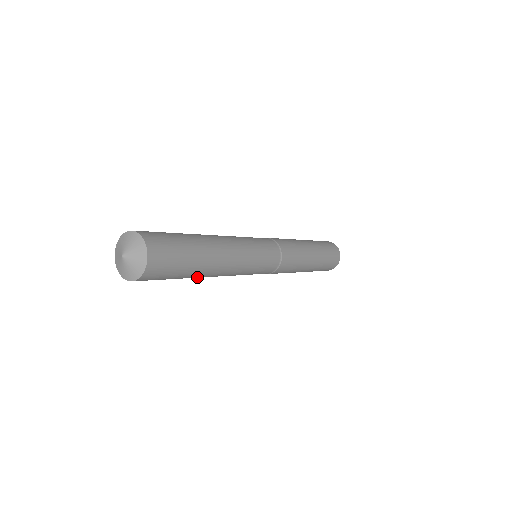
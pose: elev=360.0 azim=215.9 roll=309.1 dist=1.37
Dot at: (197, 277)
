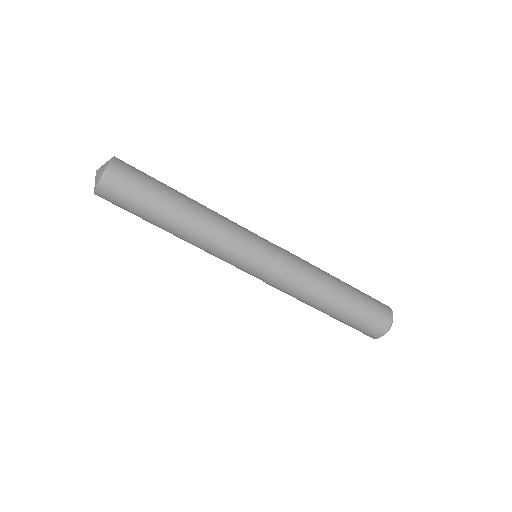
Dot at: (166, 226)
